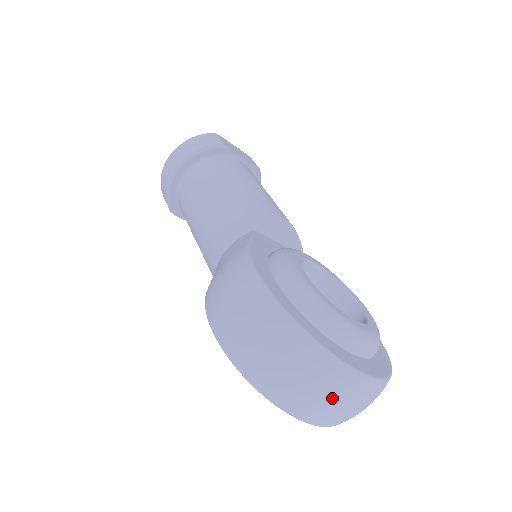
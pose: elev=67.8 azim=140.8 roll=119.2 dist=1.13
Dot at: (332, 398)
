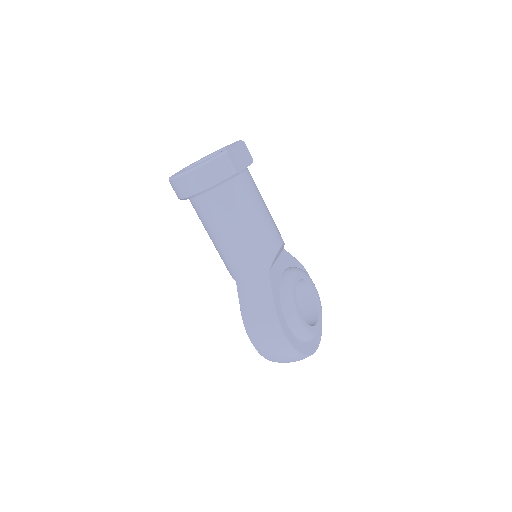
Dot at: occluded
